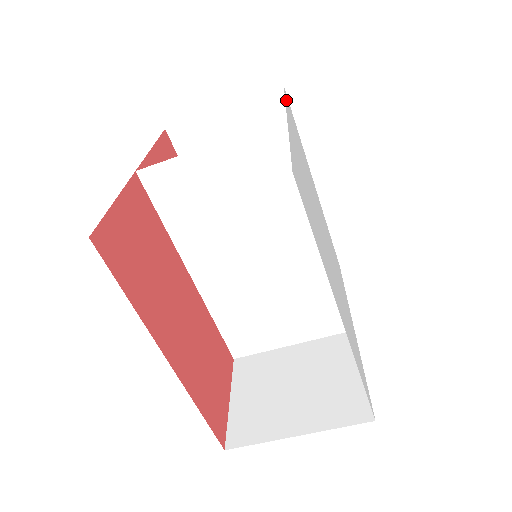
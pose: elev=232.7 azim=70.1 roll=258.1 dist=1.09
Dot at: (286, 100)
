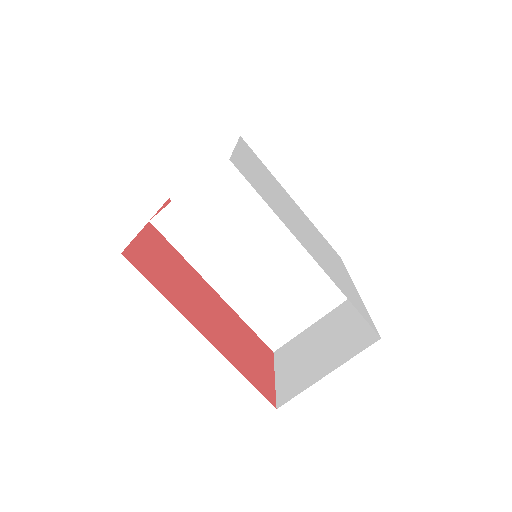
Dot at: (241, 142)
